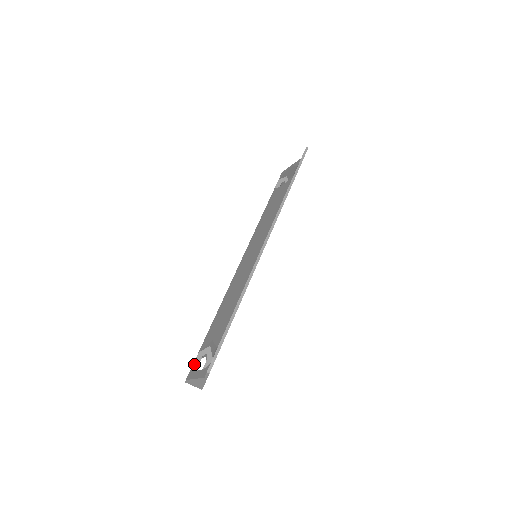
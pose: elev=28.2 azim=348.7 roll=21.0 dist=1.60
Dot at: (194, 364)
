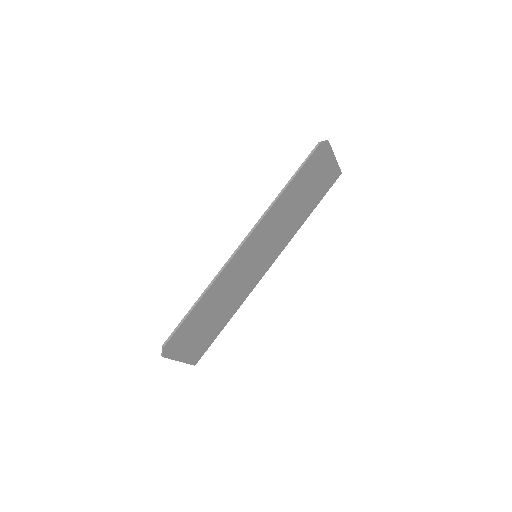
Dot at: occluded
